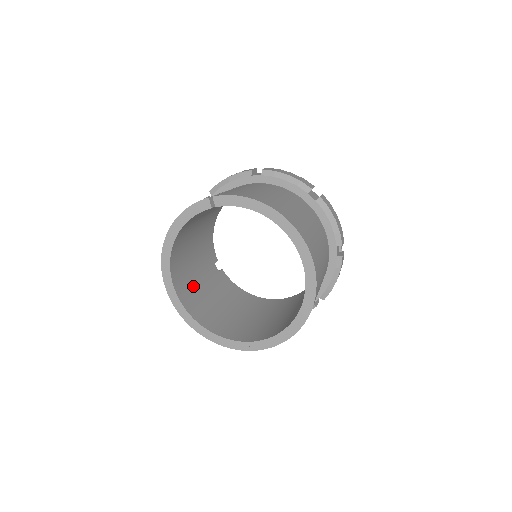
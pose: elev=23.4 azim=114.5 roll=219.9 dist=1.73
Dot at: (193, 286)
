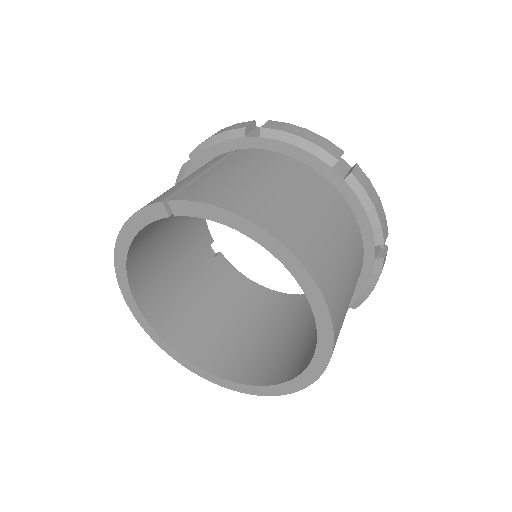
Dot at: (172, 294)
